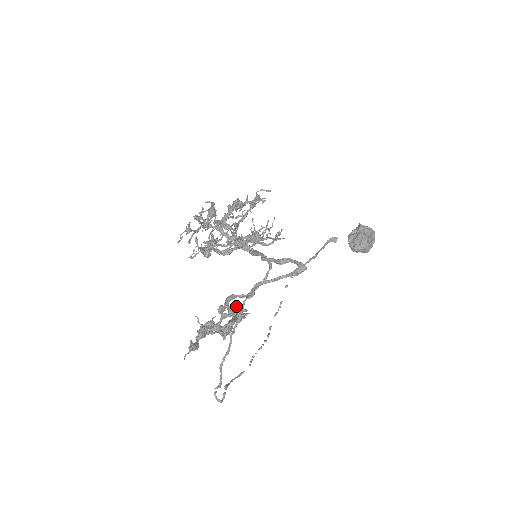
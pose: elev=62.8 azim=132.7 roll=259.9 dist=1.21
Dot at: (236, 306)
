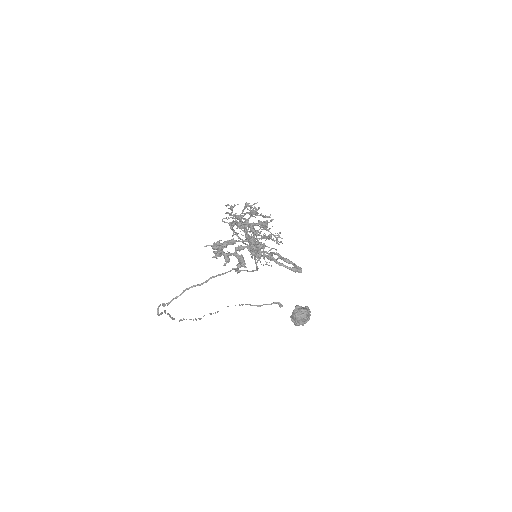
Dot at: occluded
